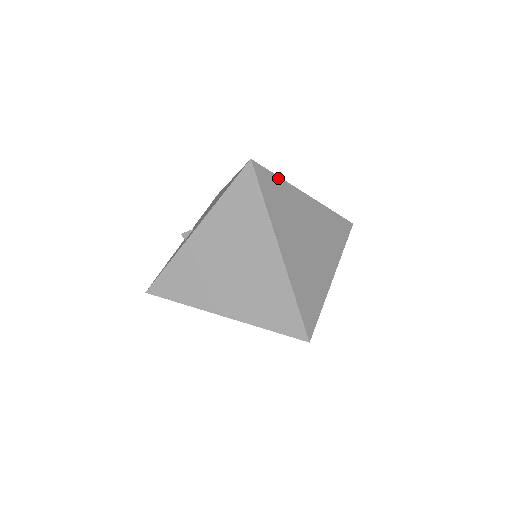
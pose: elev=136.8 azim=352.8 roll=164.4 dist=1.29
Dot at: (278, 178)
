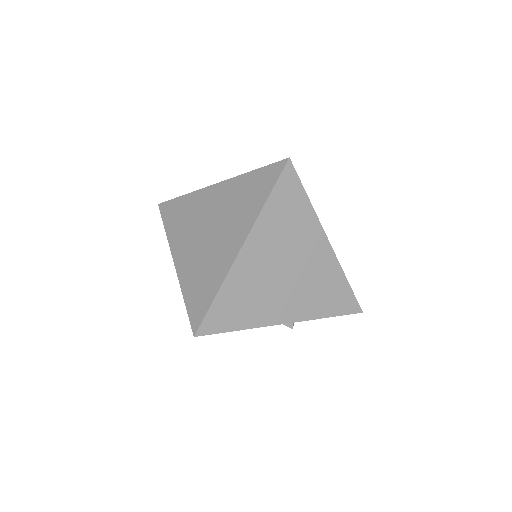
Dot at: (306, 197)
